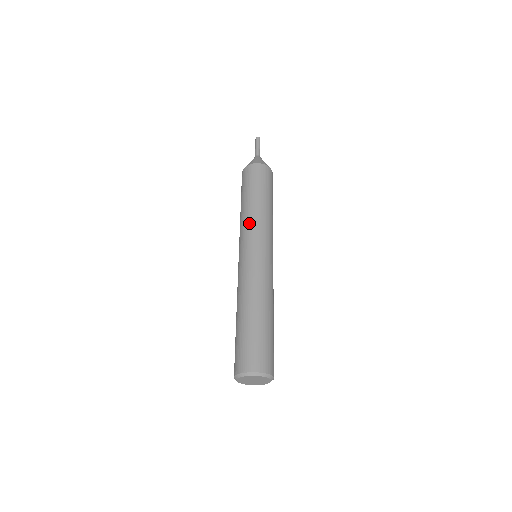
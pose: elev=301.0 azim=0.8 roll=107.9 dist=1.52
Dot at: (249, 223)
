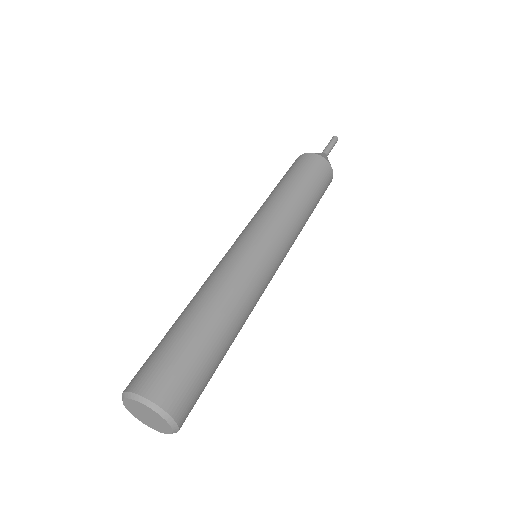
Dot at: (272, 210)
